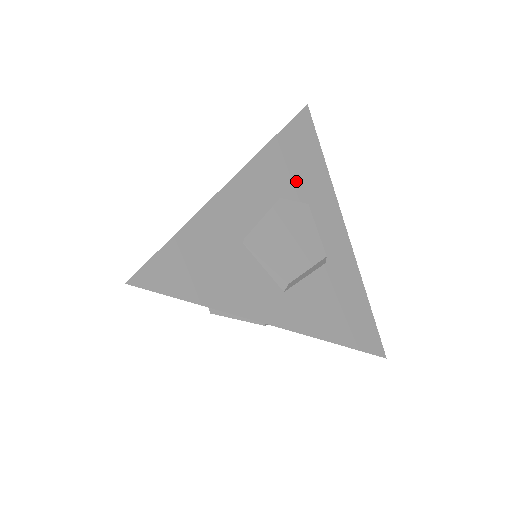
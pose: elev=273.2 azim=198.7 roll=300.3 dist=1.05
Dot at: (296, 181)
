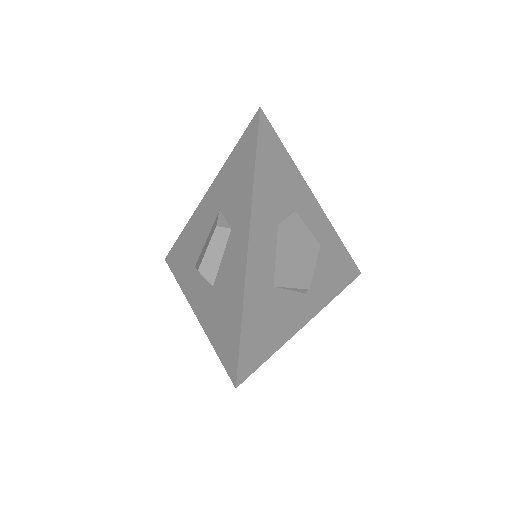
Dot at: (281, 197)
